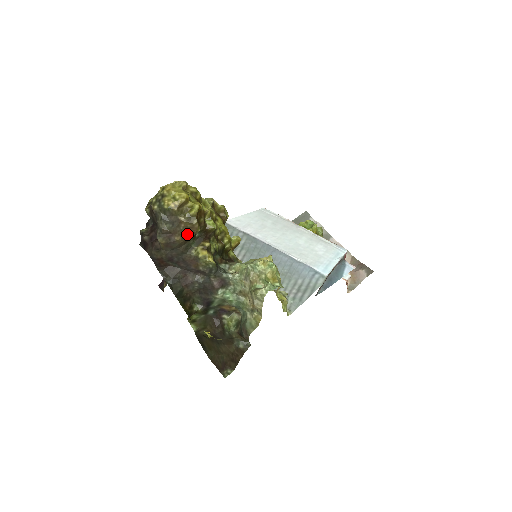
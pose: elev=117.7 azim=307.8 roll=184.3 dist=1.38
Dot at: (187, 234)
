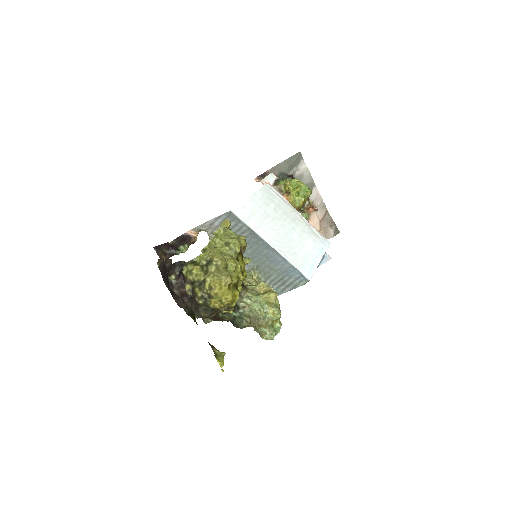
Dot at: occluded
